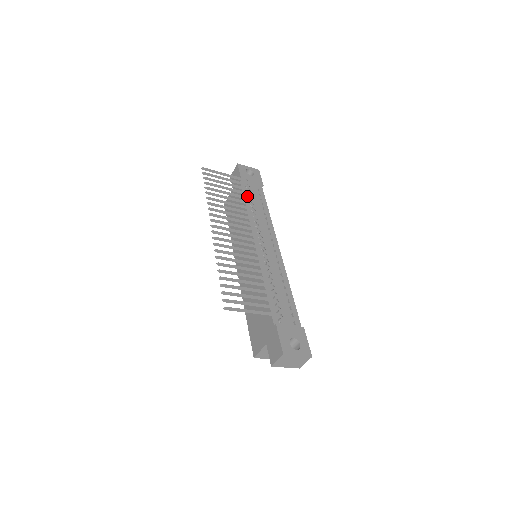
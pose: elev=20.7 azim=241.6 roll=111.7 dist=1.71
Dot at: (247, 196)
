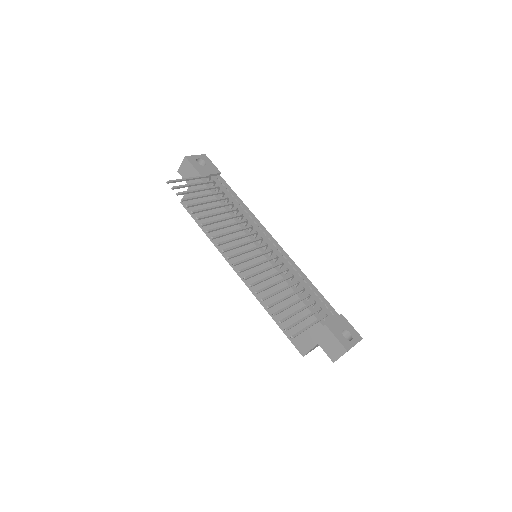
Dot at: occluded
